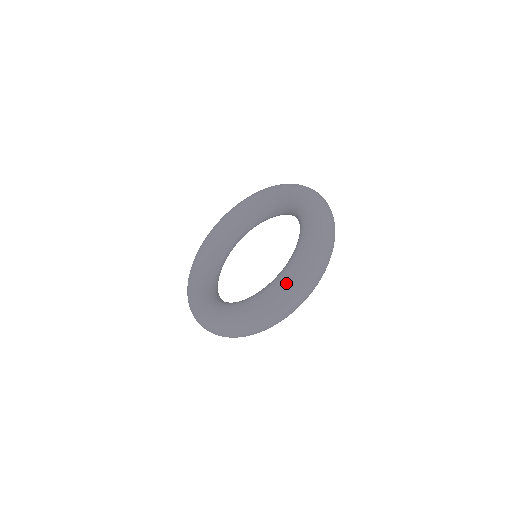
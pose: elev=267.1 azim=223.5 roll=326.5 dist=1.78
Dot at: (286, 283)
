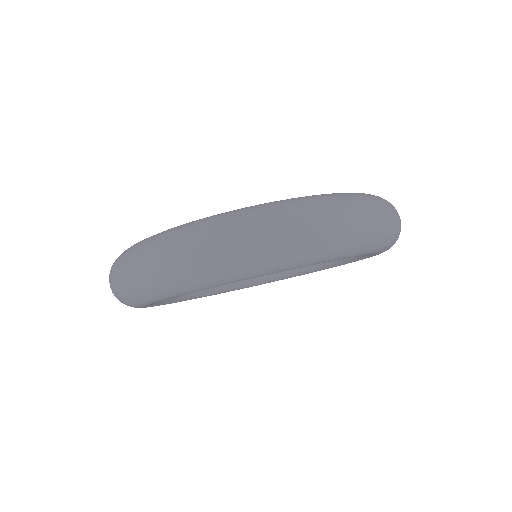
Dot at: (283, 201)
